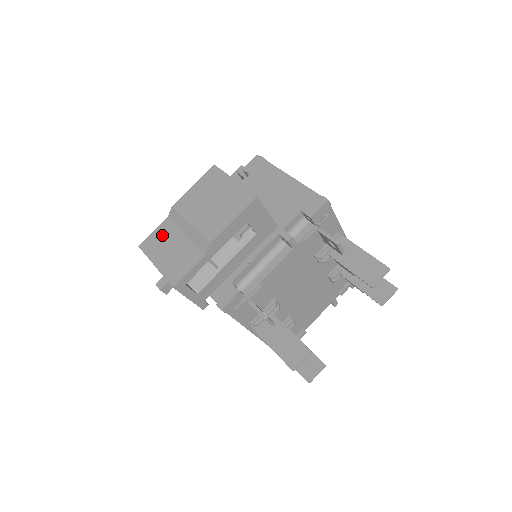
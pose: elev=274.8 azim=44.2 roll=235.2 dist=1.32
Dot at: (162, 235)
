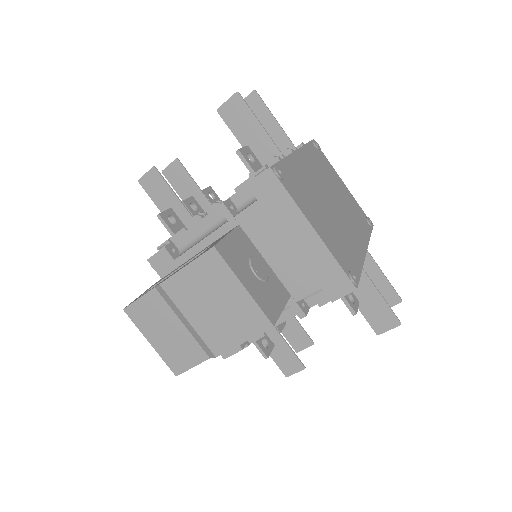
Dot at: (152, 310)
